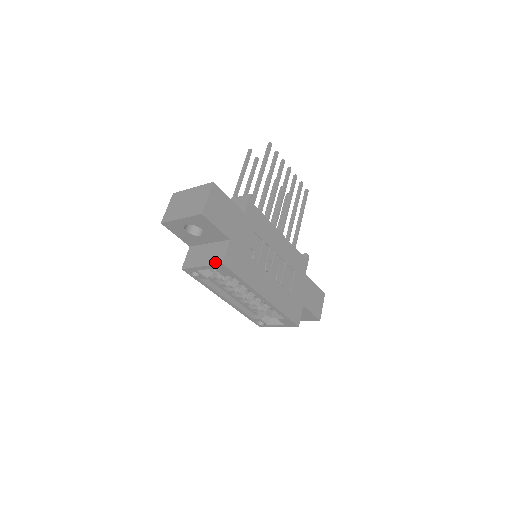
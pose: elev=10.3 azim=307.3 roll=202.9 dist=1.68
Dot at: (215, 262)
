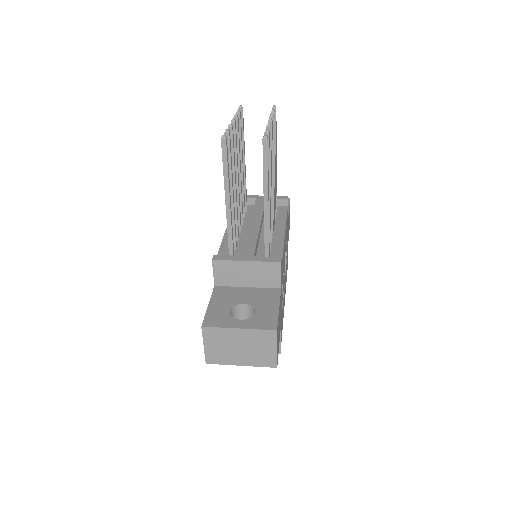
Dot at: occluded
